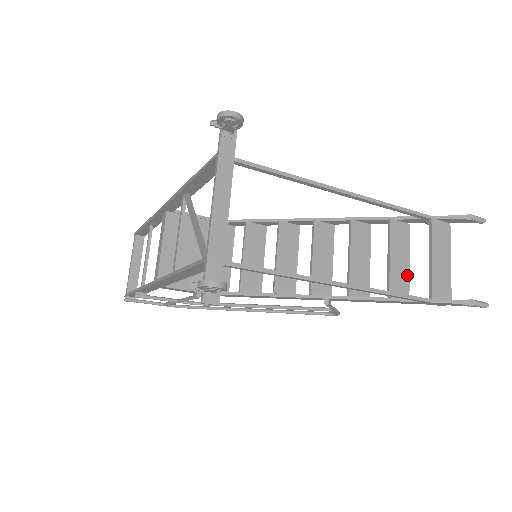
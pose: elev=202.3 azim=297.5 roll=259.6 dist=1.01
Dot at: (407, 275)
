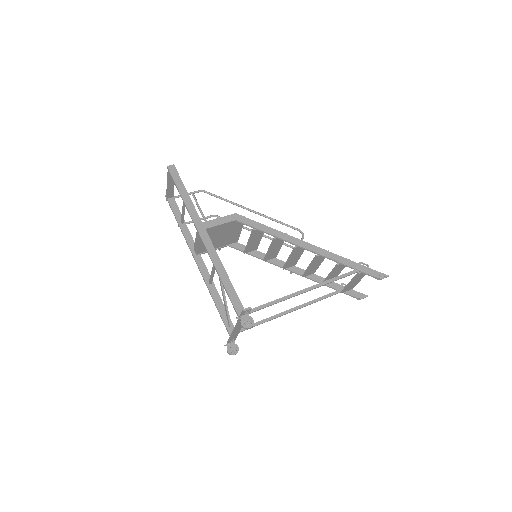
Dot at: (337, 275)
